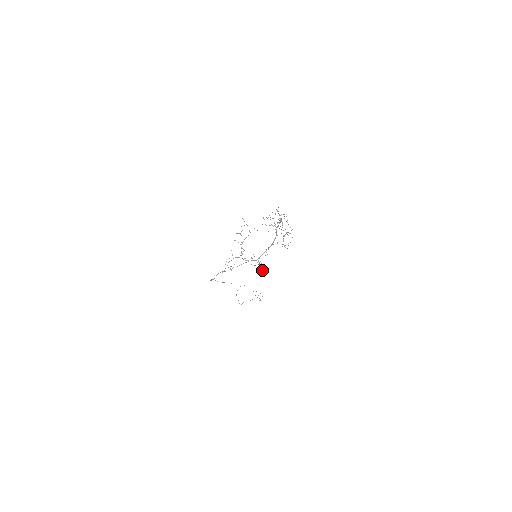
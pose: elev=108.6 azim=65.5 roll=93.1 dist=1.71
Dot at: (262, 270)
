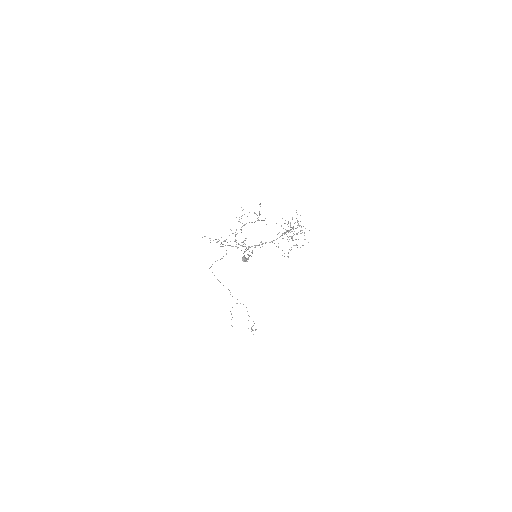
Dot at: occluded
